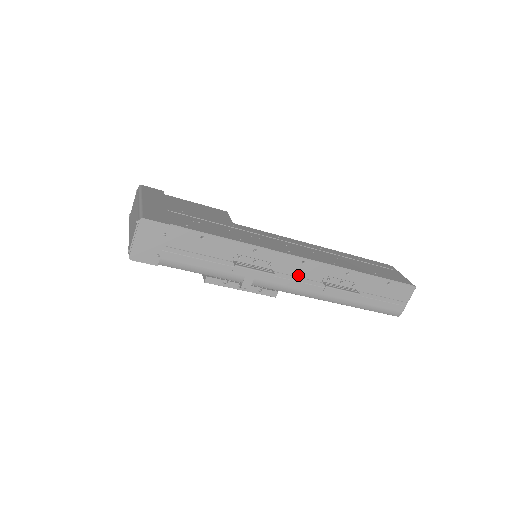
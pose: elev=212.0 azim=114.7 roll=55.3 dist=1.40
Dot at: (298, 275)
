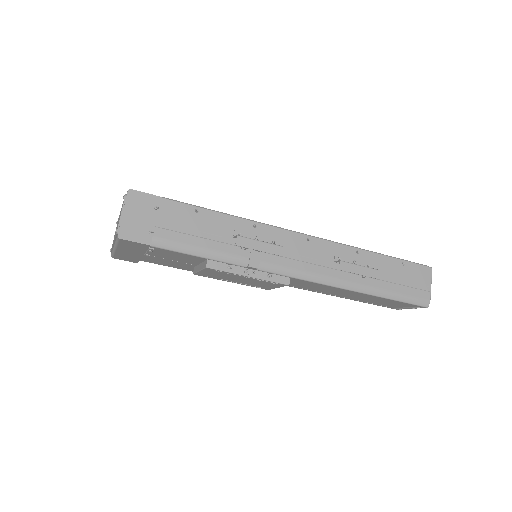
Dot at: (307, 255)
